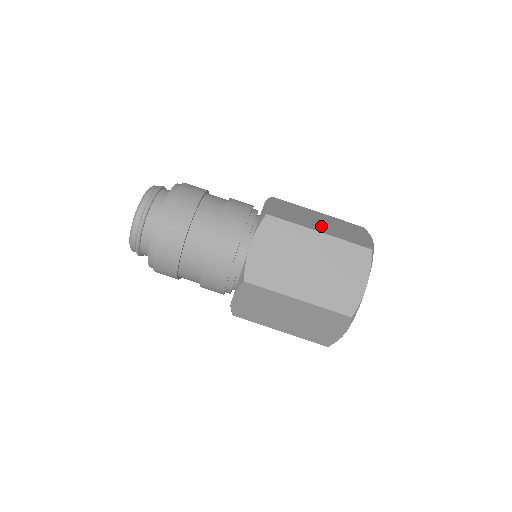
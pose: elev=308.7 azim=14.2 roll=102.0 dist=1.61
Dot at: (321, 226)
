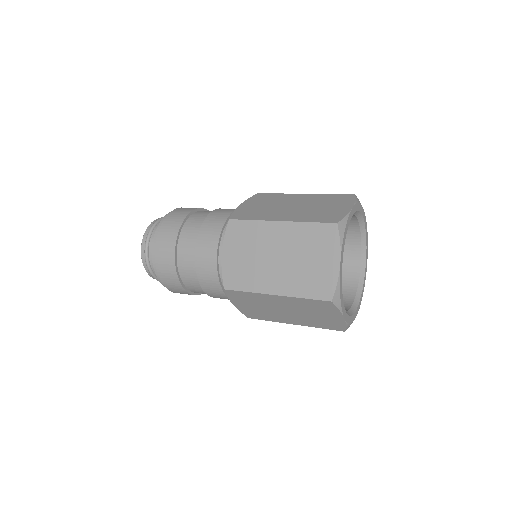
Dot at: occluded
